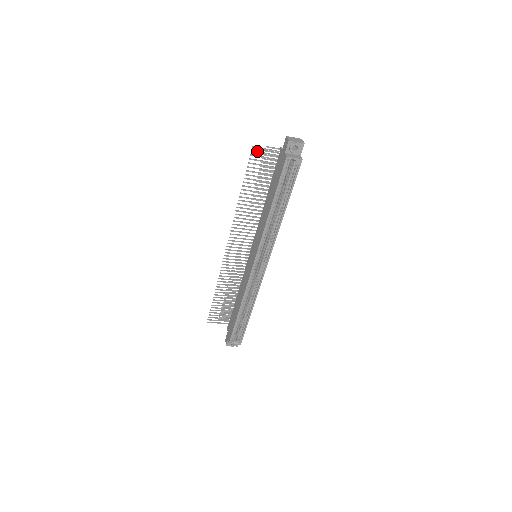
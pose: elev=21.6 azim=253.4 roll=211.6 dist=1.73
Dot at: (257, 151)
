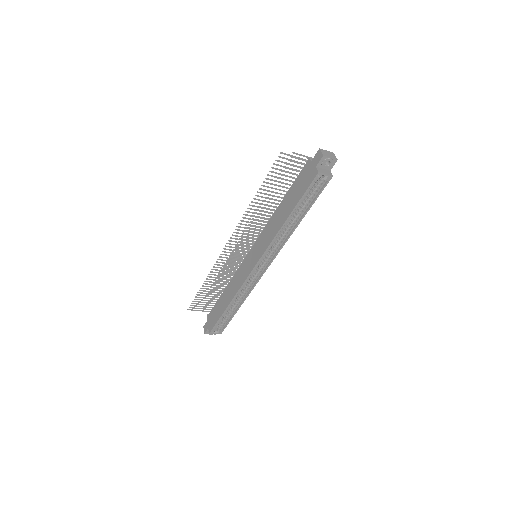
Dot at: (284, 157)
